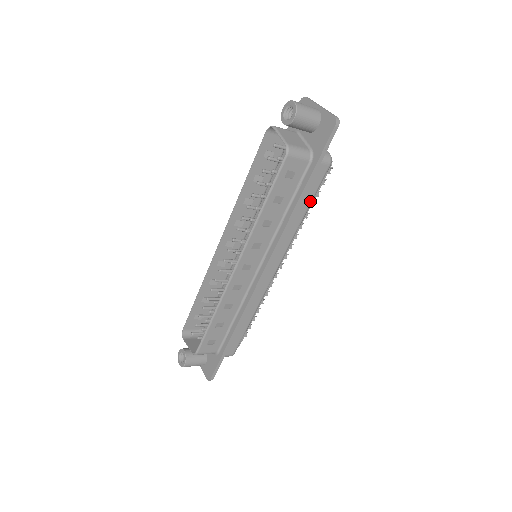
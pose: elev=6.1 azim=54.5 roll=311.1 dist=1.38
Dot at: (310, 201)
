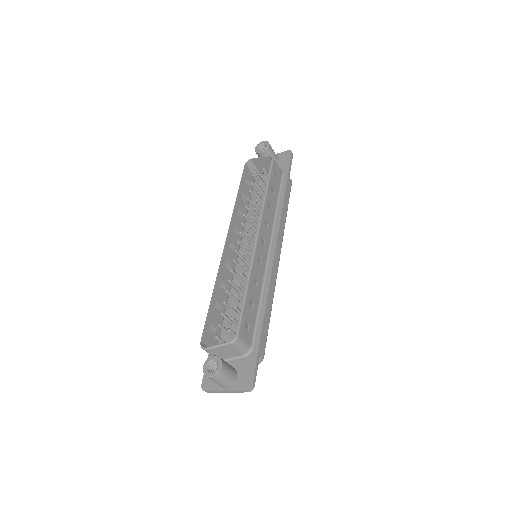
Dot at: (288, 203)
